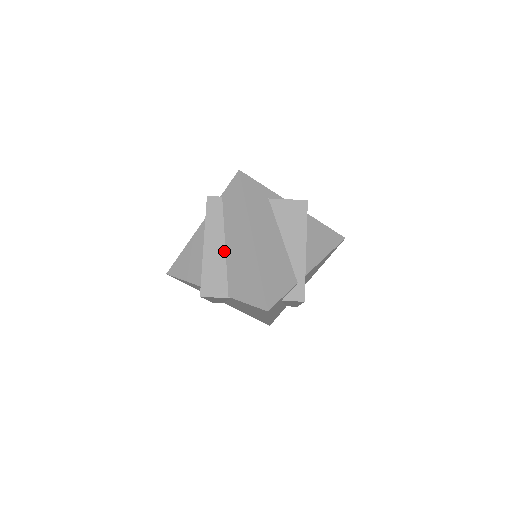
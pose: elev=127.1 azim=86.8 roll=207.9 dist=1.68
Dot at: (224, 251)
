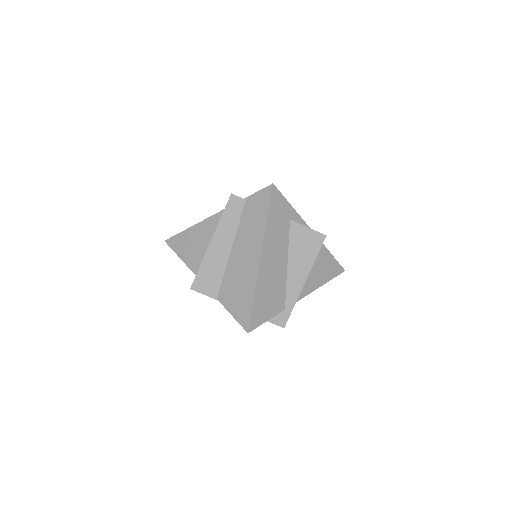
Dot at: (228, 254)
